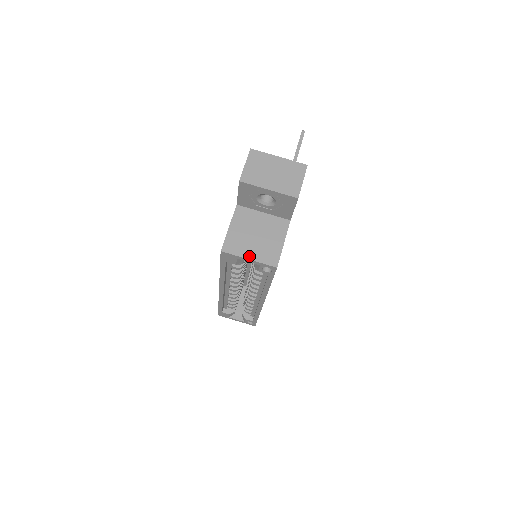
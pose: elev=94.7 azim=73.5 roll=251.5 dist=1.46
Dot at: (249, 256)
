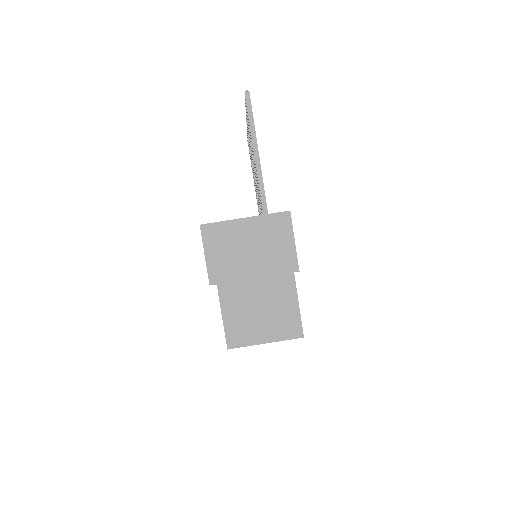
Dot at: (264, 339)
